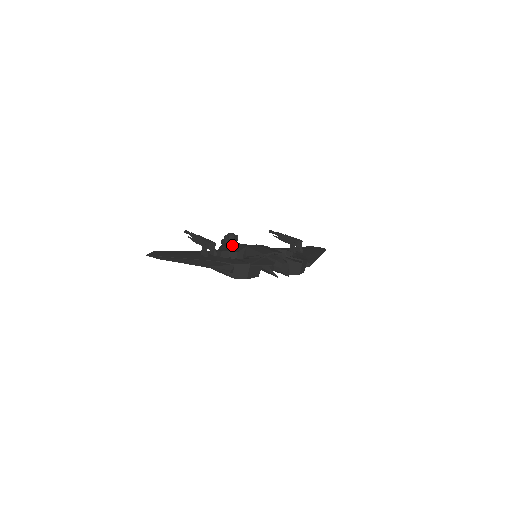
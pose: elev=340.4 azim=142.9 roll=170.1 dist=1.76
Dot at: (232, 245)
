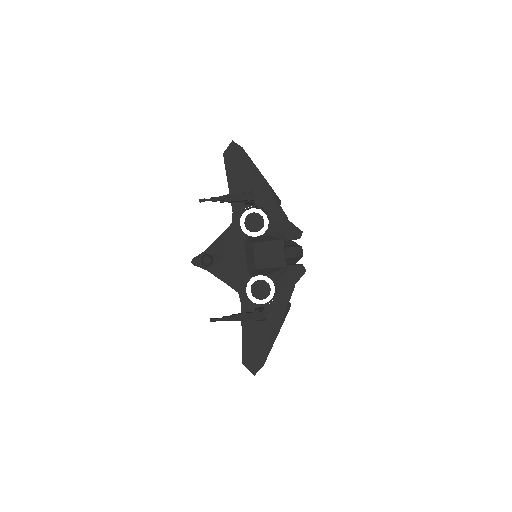
Dot at: (228, 270)
